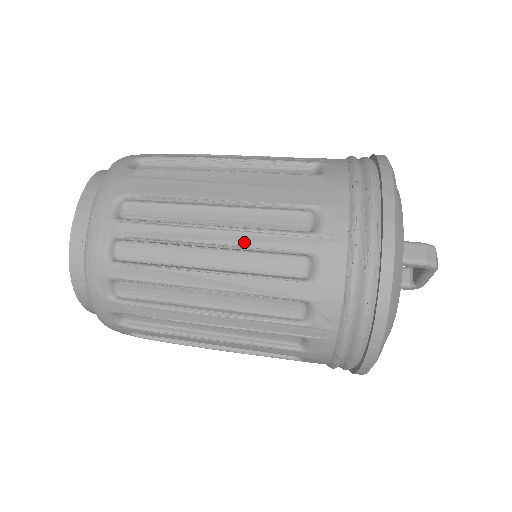
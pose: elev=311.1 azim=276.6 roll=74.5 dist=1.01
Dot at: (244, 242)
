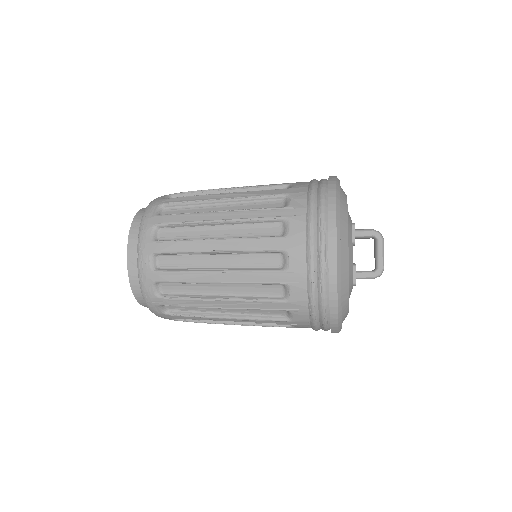
Dot at: (249, 186)
